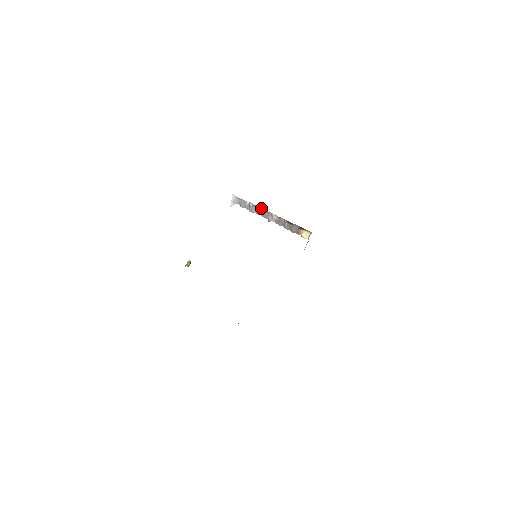
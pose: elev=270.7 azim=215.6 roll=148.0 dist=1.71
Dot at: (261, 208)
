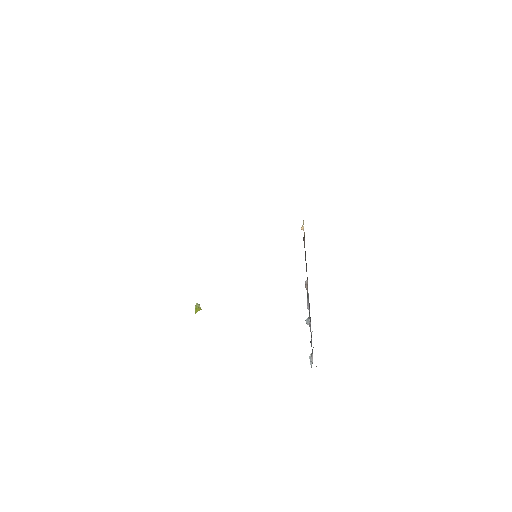
Dot at: (307, 303)
